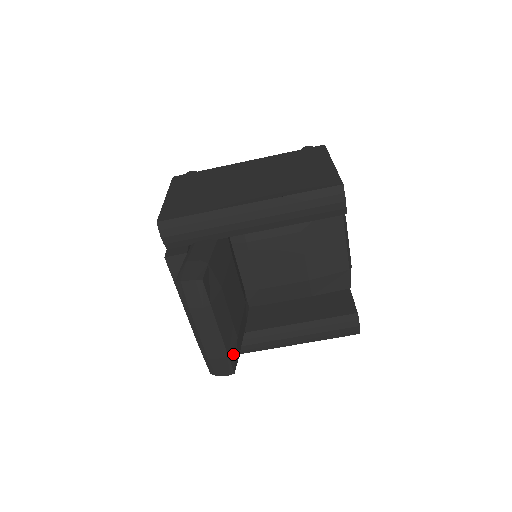
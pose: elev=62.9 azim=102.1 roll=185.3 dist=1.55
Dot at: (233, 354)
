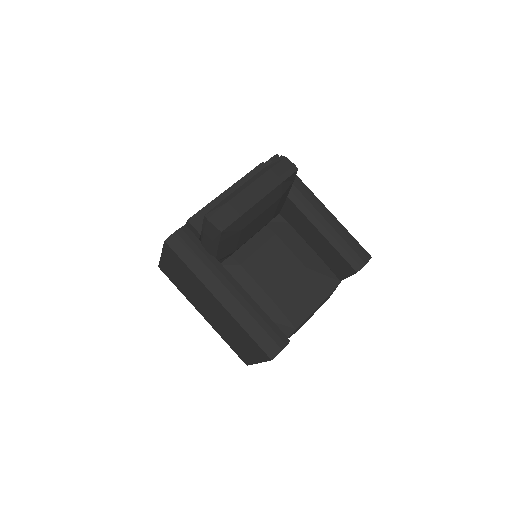
Dot at: (236, 226)
